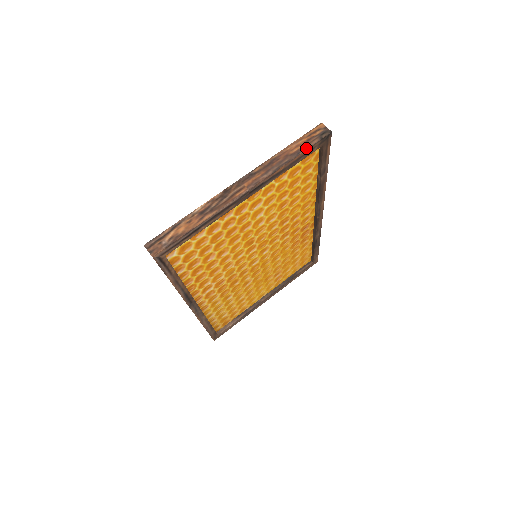
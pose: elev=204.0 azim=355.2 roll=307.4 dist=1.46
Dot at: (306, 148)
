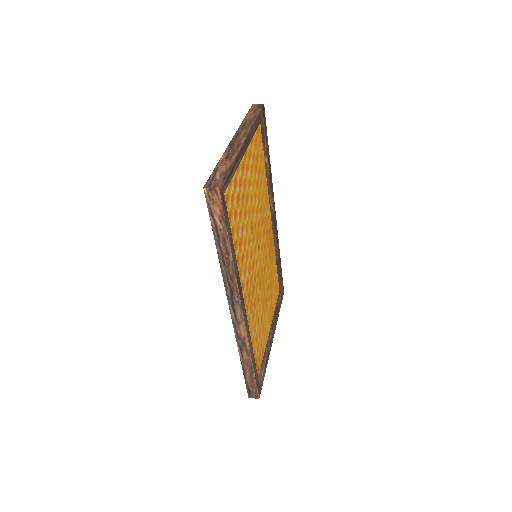
Dot at: (258, 113)
